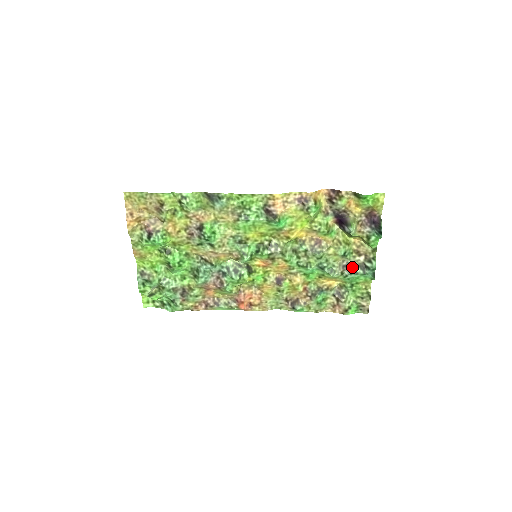
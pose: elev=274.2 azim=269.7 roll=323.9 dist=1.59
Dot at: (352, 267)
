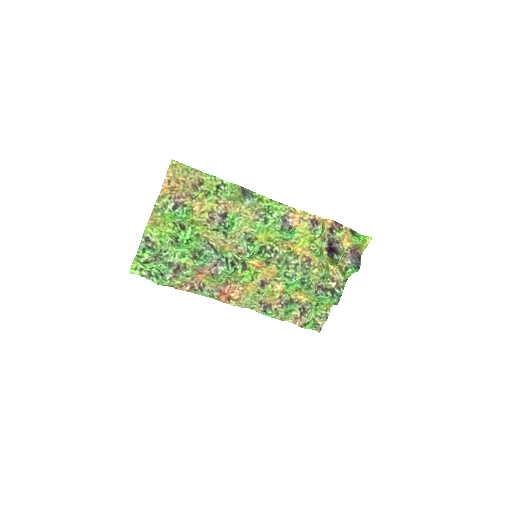
Dot at: (324, 289)
